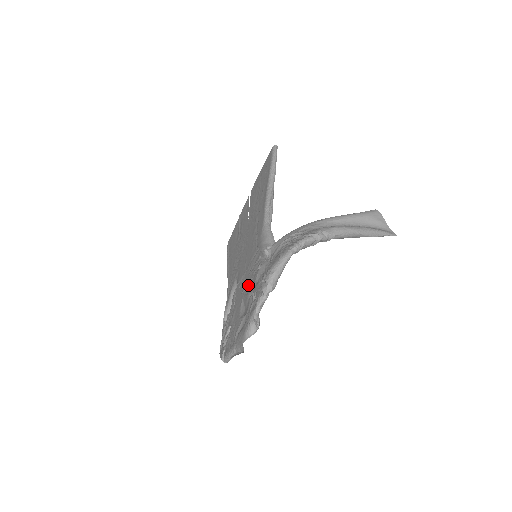
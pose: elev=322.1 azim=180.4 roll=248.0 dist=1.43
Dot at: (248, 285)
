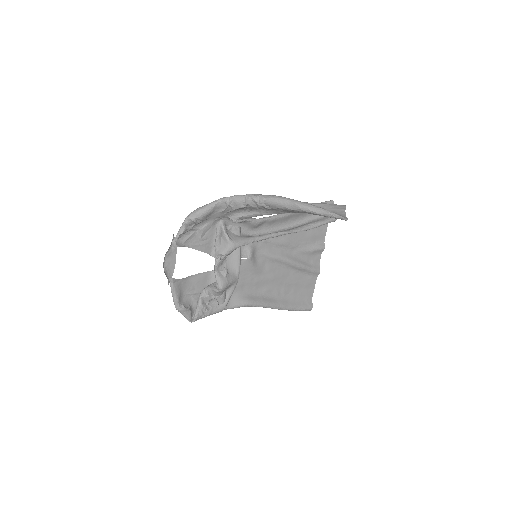
Dot at: (214, 249)
